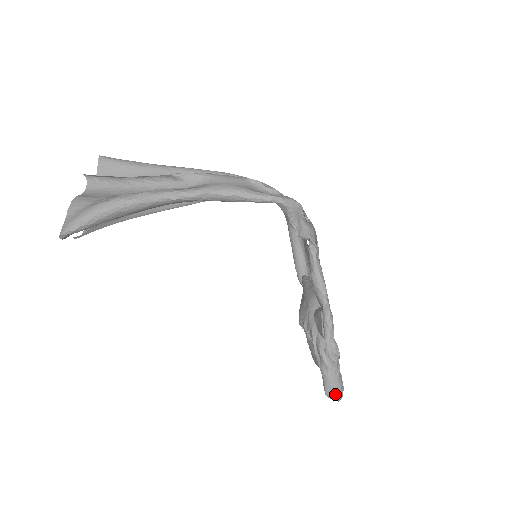
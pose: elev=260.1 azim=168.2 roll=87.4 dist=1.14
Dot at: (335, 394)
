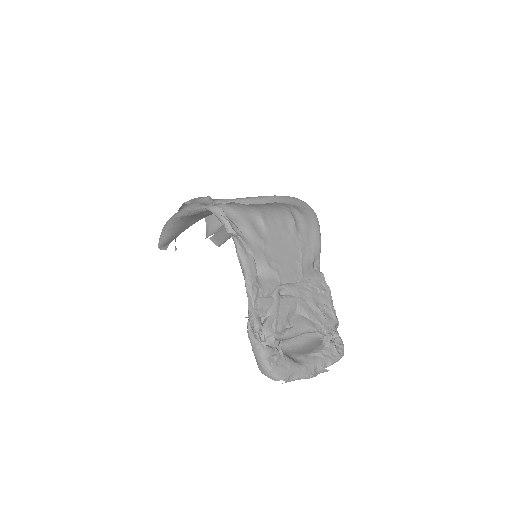
Dot at: (263, 370)
